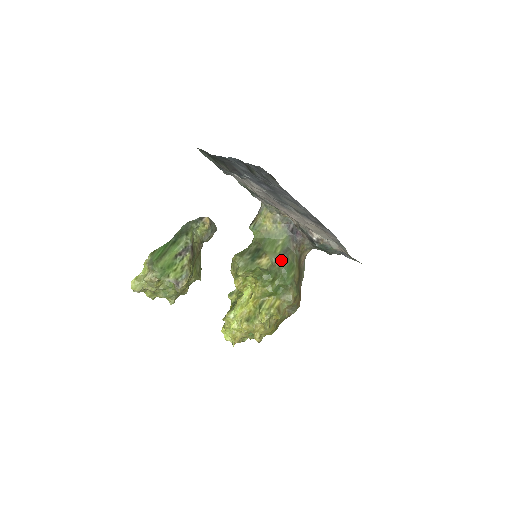
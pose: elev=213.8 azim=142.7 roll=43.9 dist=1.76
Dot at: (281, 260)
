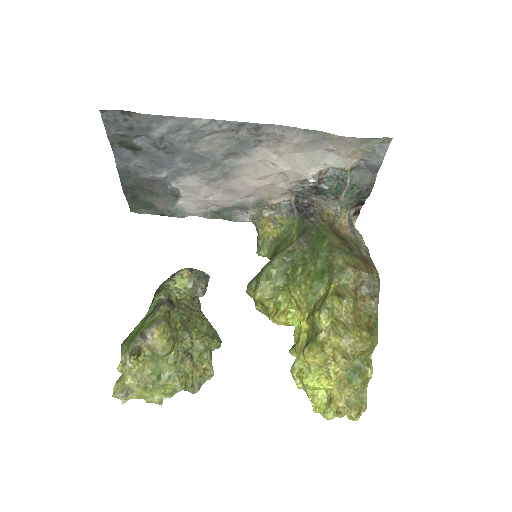
Dot at: (301, 242)
